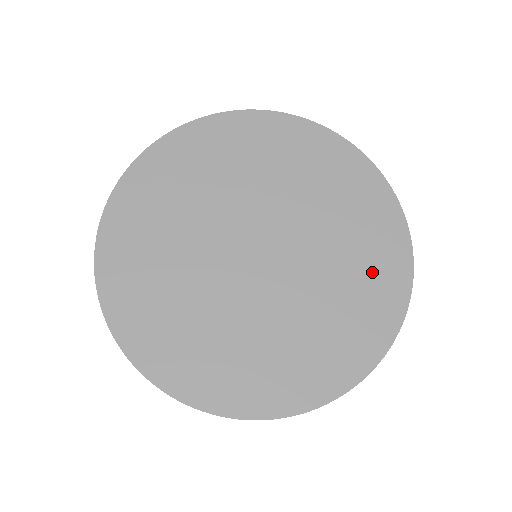
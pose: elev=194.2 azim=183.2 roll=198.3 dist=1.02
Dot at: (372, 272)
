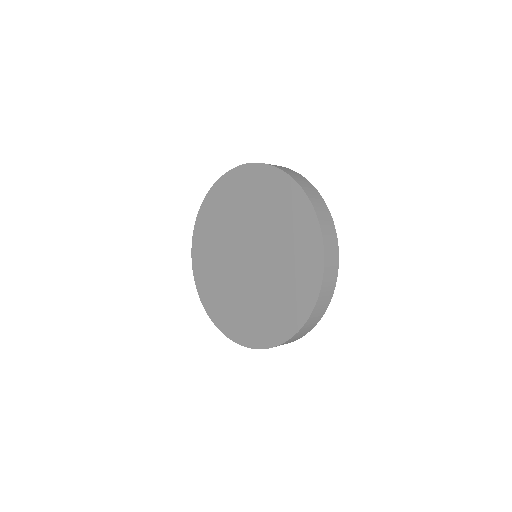
Dot at: (298, 231)
